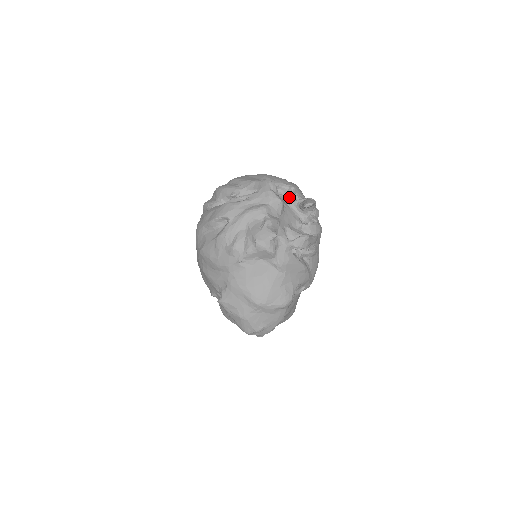
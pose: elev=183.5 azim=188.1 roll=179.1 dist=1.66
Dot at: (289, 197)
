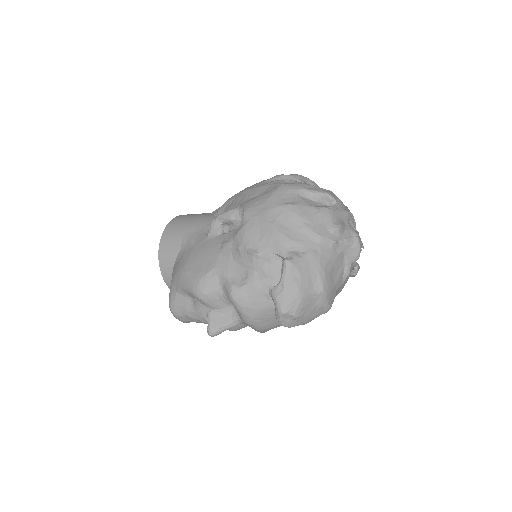
Dot at: occluded
